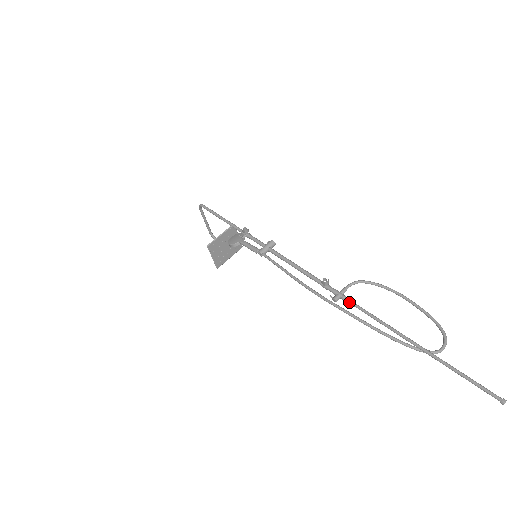
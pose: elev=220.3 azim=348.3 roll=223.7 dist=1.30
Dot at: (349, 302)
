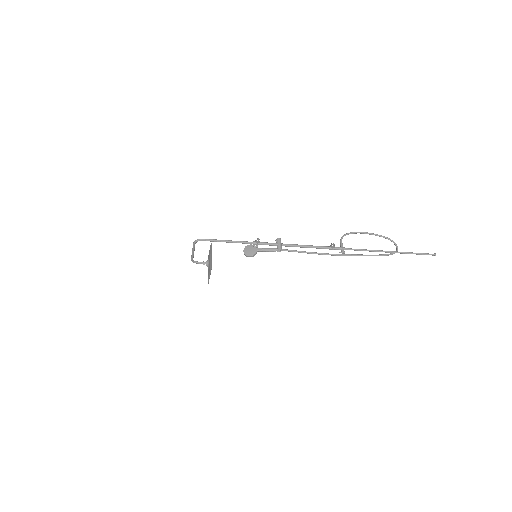
Dot at: occluded
